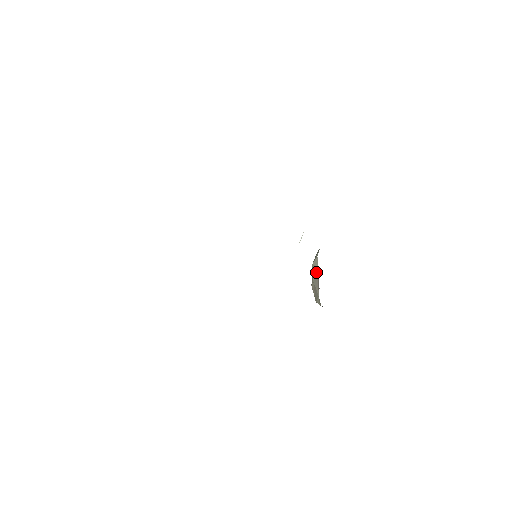
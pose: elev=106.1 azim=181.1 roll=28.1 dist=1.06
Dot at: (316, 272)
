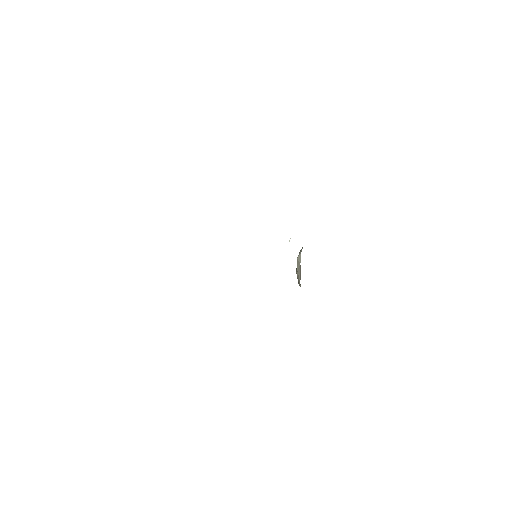
Dot at: (299, 265)
